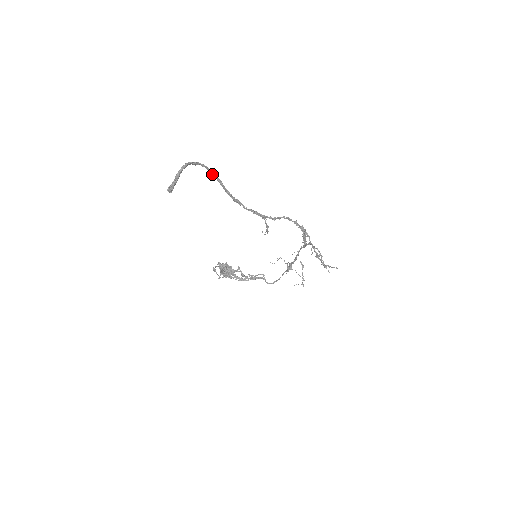
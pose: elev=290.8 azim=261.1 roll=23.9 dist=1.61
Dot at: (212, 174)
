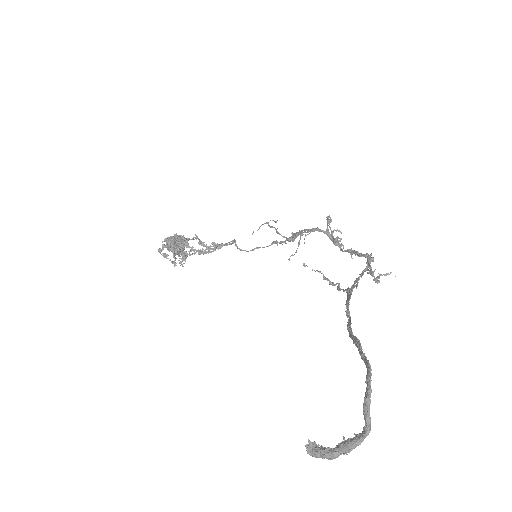
Dot at: (362, 355)
